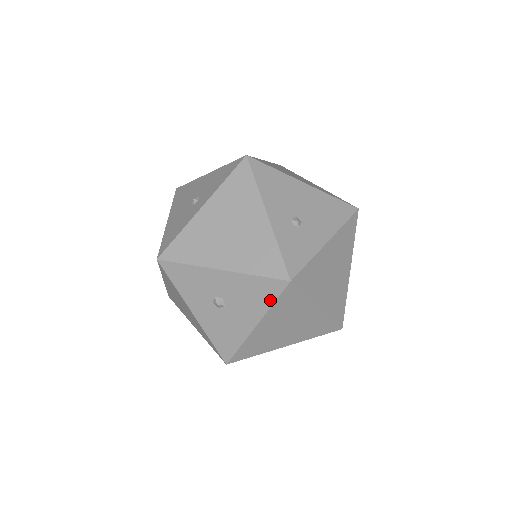
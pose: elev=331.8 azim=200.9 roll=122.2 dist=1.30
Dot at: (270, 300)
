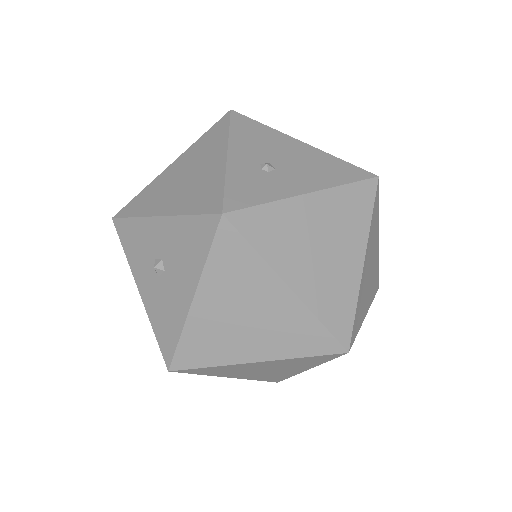
Dot at: (204, 251)
